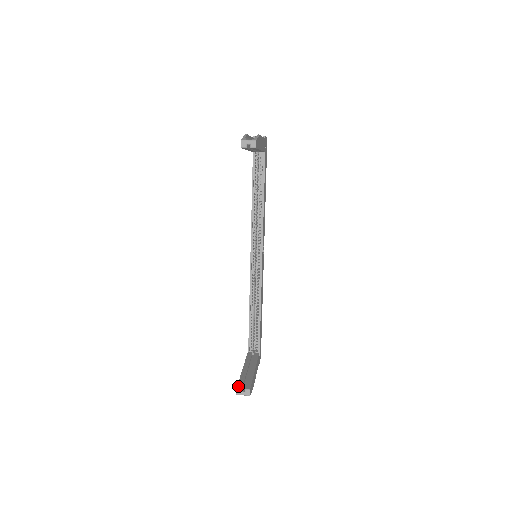
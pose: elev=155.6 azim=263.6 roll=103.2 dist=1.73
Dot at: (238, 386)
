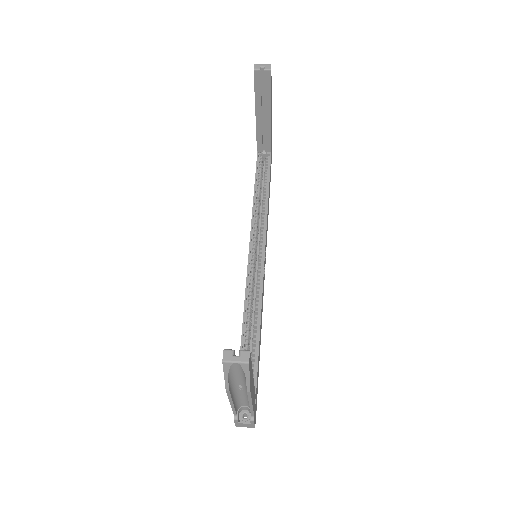
Dot at: (226, 351)
